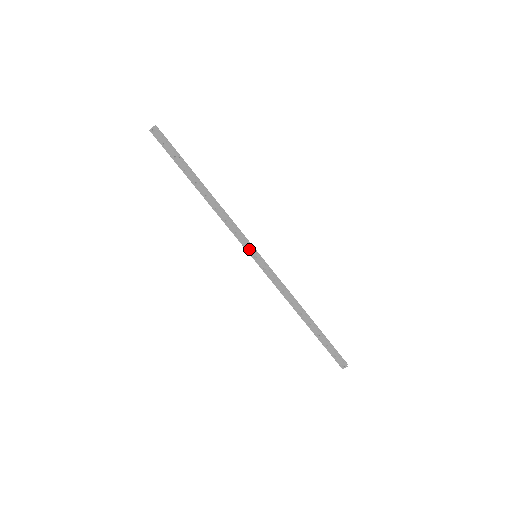
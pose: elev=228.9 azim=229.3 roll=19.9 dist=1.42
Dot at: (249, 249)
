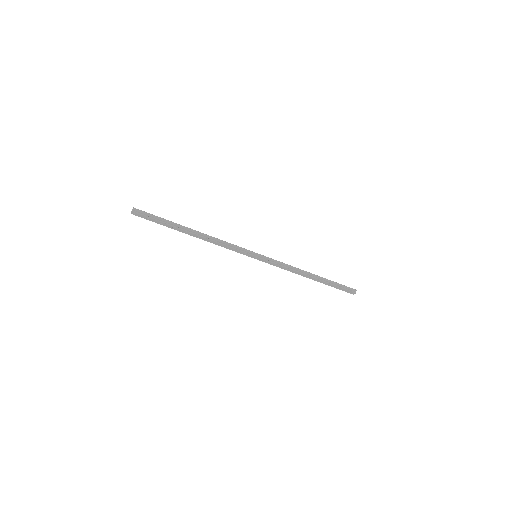
Dot at: (248, 255)
